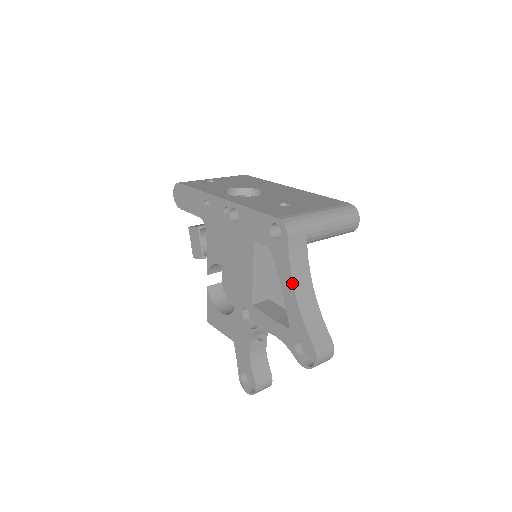
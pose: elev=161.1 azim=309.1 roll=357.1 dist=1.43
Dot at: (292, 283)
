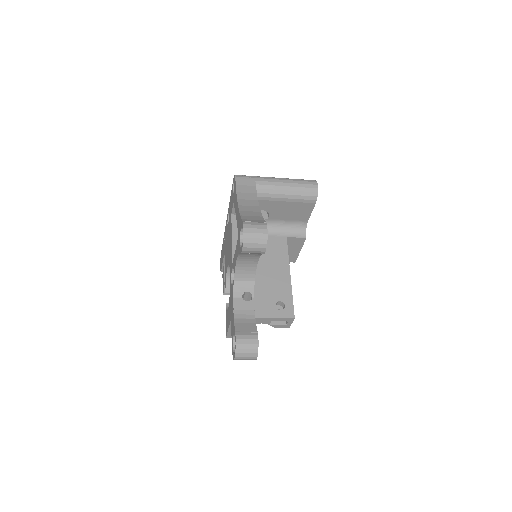
Dot at: (237, 201)
